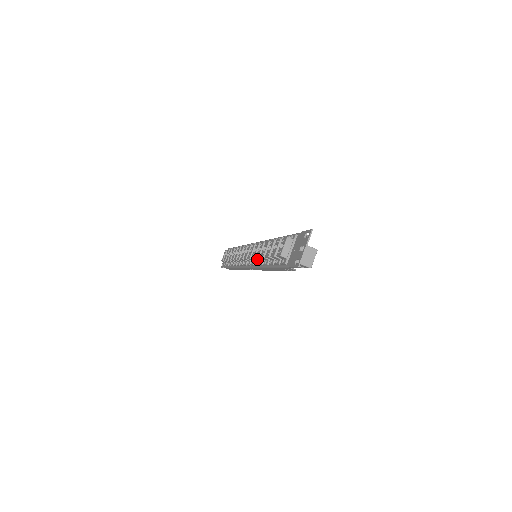
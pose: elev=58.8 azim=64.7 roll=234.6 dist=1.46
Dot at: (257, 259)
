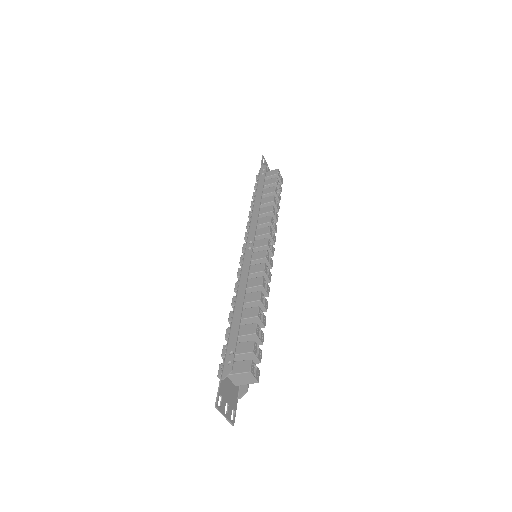
Dot at: occluded
